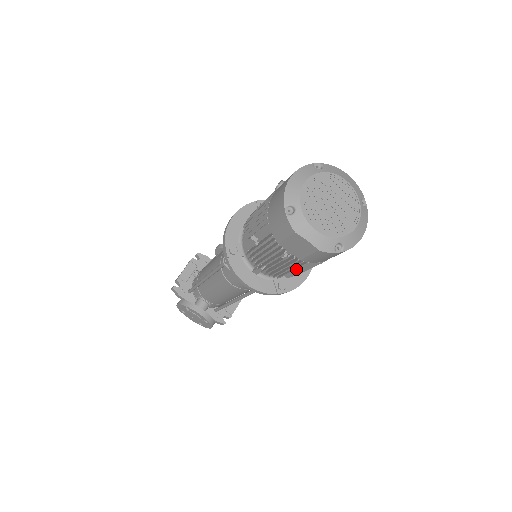
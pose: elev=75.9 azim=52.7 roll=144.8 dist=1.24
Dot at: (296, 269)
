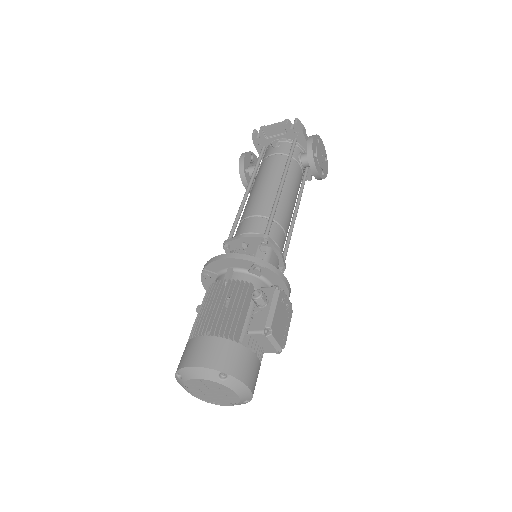
Dot at: occluded
